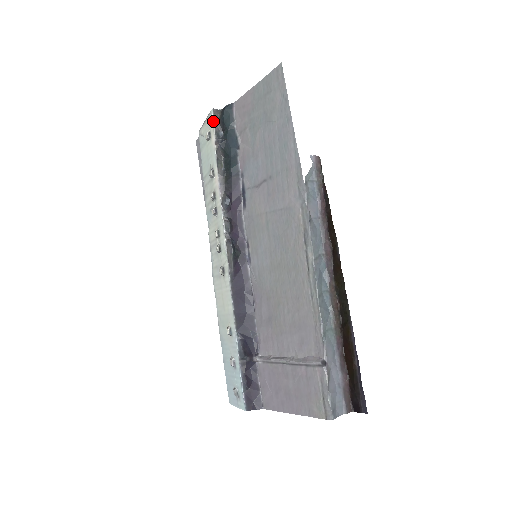
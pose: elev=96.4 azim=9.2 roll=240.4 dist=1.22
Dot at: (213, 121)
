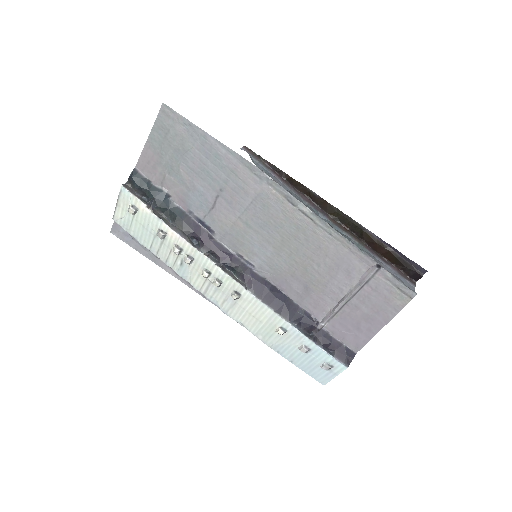
Dot at: (131, 193)
